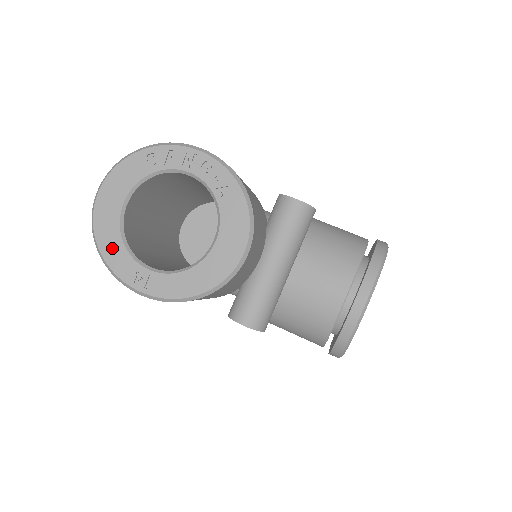
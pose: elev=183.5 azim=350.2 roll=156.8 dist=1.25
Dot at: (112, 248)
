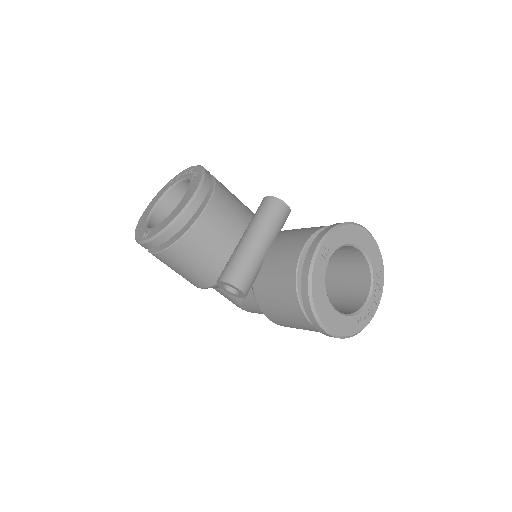
Dot at: (140, 228)
